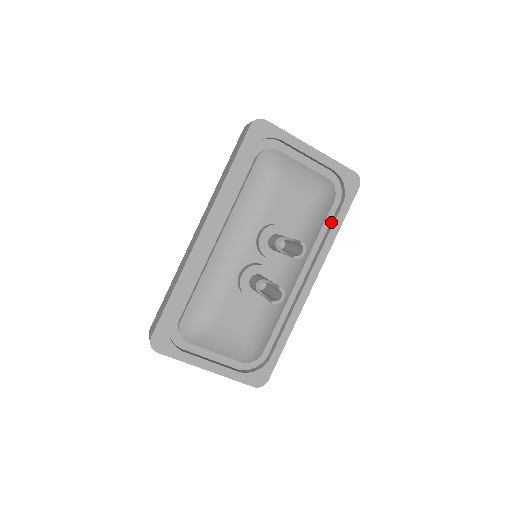
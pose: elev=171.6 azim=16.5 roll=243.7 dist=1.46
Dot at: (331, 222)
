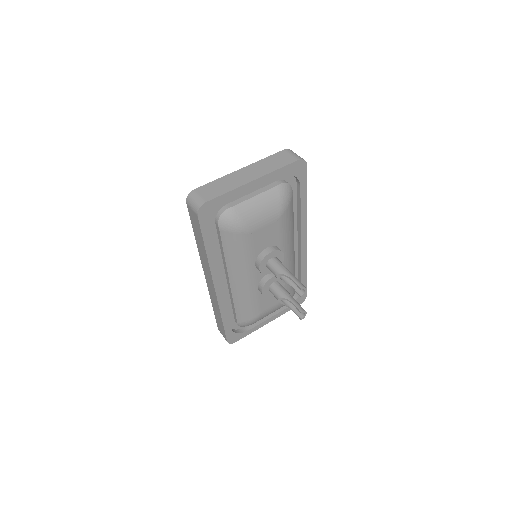
Dot at: (297, 199)
